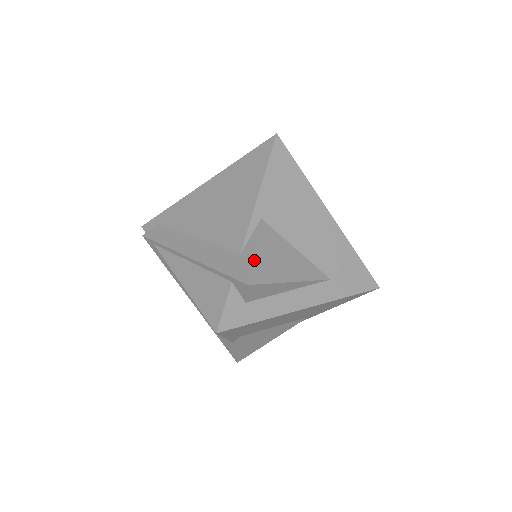
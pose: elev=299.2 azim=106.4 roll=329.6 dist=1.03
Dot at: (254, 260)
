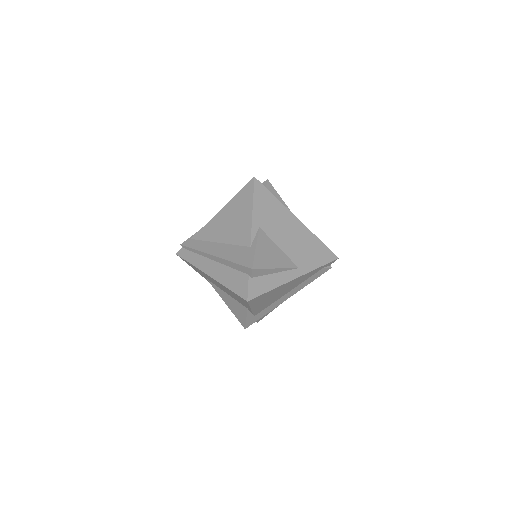
Dot at: occluded
